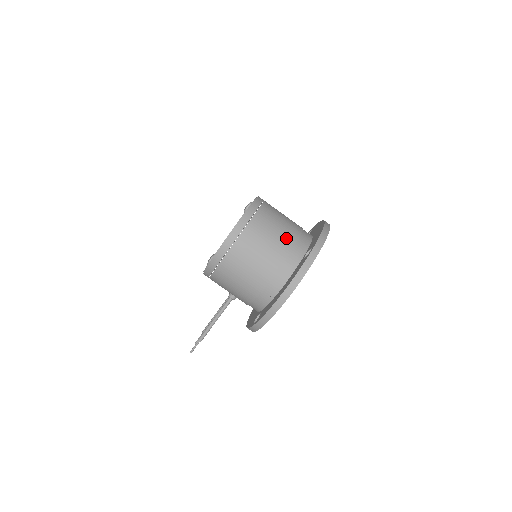
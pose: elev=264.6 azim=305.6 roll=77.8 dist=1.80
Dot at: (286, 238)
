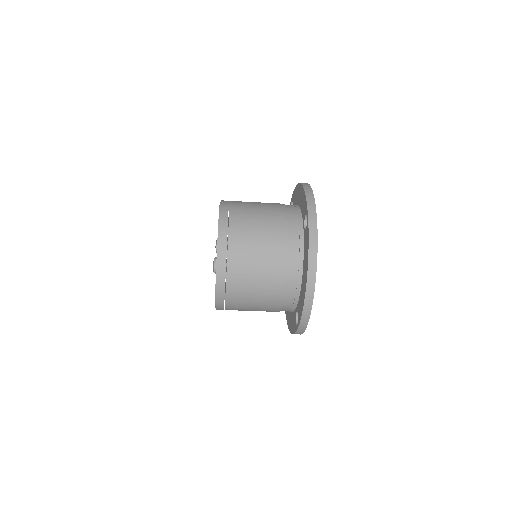
Dot at: (270, 304)
